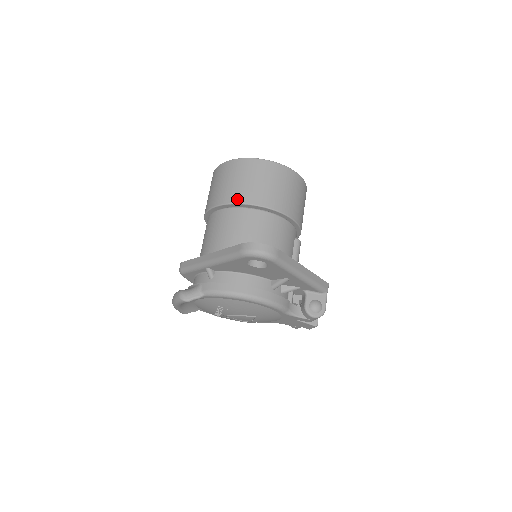
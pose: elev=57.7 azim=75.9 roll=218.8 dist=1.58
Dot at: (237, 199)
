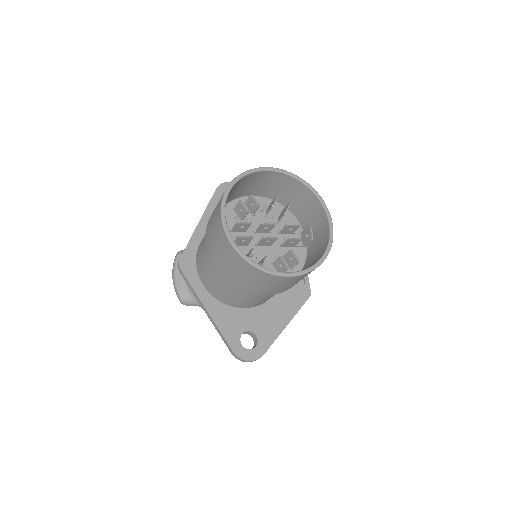
Dot at: (241, 288)
